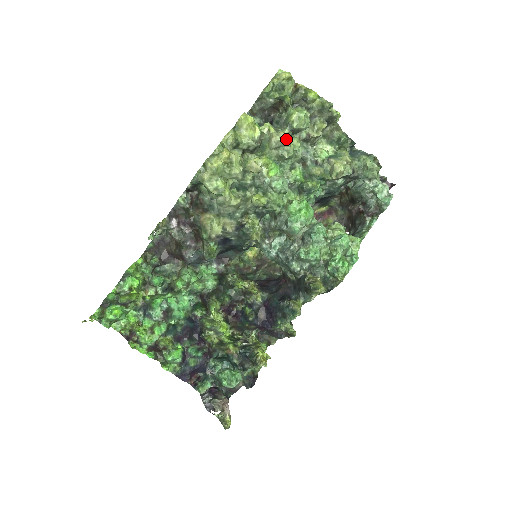
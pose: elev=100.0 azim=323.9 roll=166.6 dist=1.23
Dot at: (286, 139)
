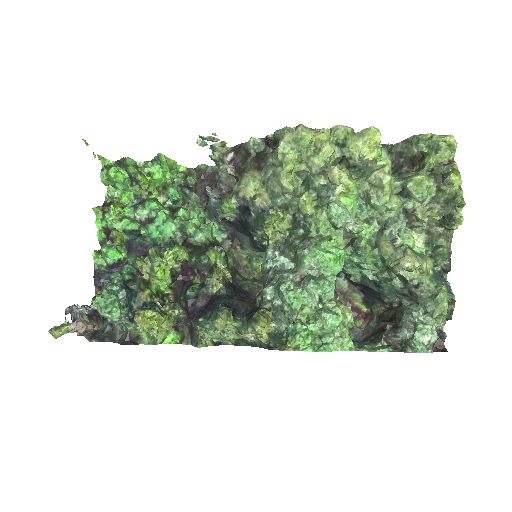
Dot at: (387, 183)
